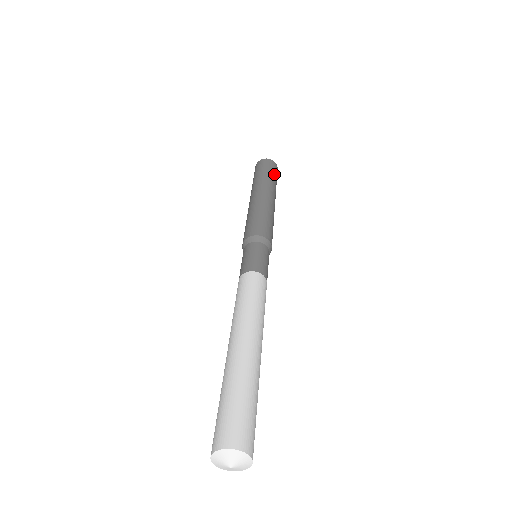
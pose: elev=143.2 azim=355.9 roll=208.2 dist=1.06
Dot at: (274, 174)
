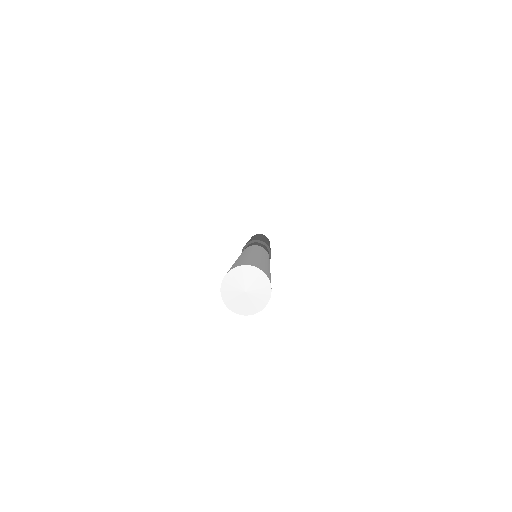
Dot at: (267, 238)
